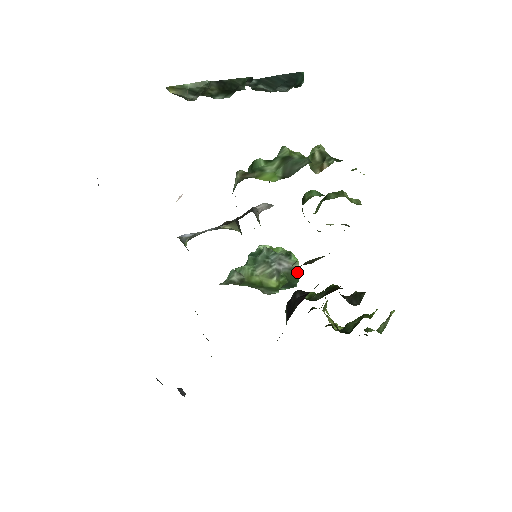
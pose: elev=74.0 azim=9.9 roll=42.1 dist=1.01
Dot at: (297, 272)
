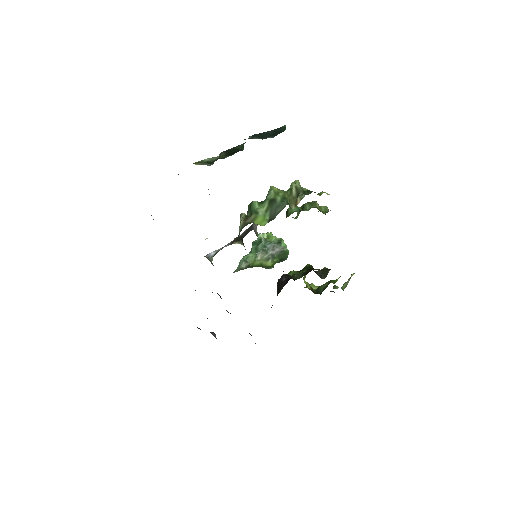
Dot at: (286, 253)
